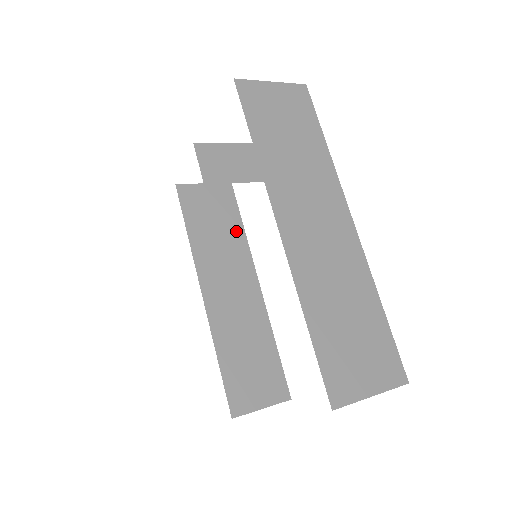
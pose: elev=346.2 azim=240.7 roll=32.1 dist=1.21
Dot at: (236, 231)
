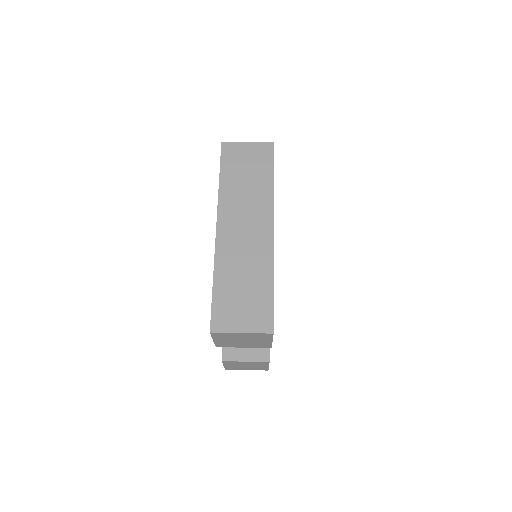
Dot at: occluded
